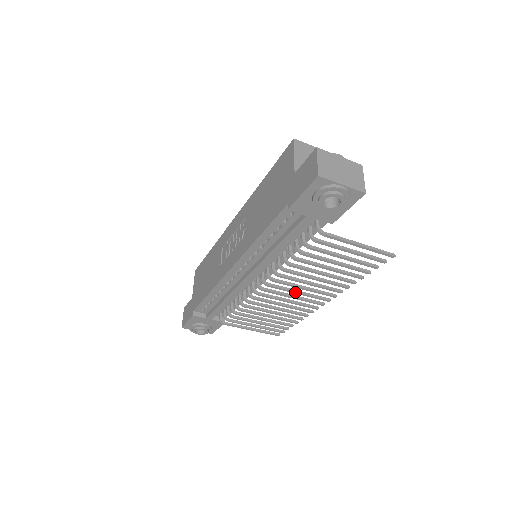
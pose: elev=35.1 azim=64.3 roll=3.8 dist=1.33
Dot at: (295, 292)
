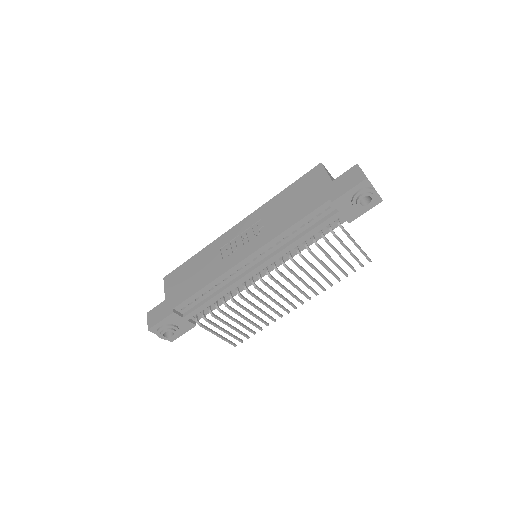
Dot at: (286, 289)
